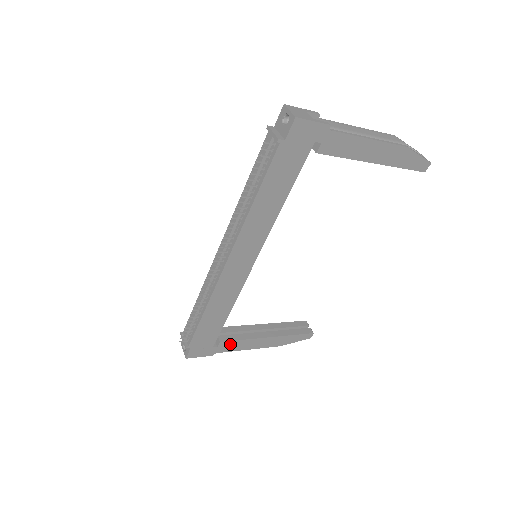
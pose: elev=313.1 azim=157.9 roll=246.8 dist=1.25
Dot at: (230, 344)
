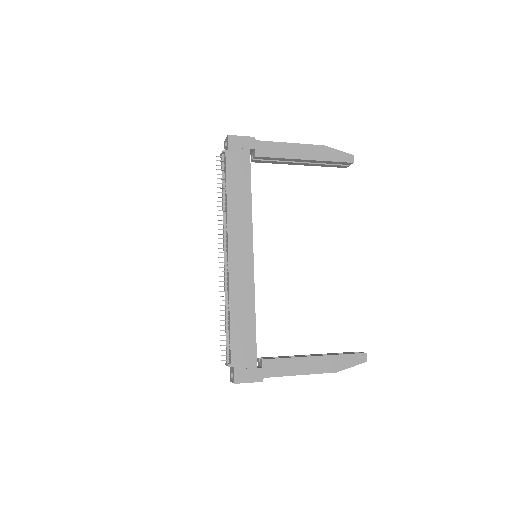
Dot at: (275, 364)
